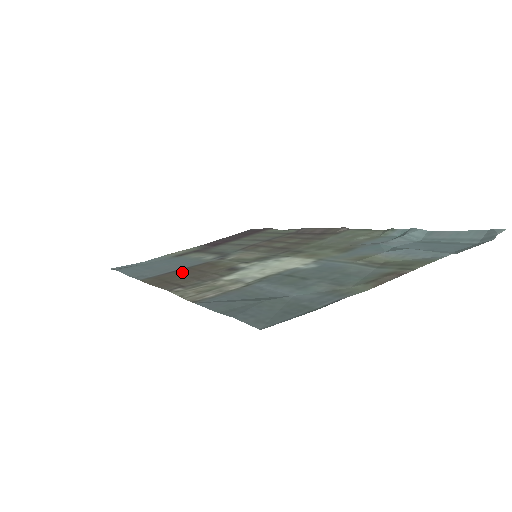
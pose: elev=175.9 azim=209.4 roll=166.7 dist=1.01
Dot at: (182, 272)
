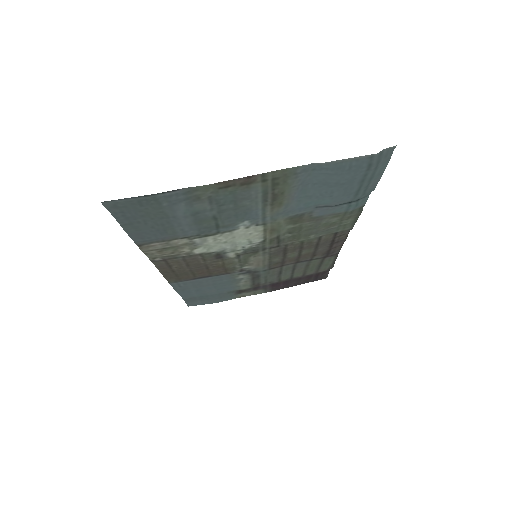
Dot at: (198, 274)
